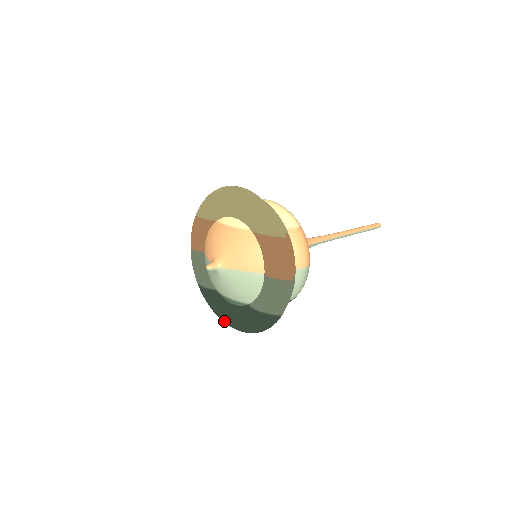
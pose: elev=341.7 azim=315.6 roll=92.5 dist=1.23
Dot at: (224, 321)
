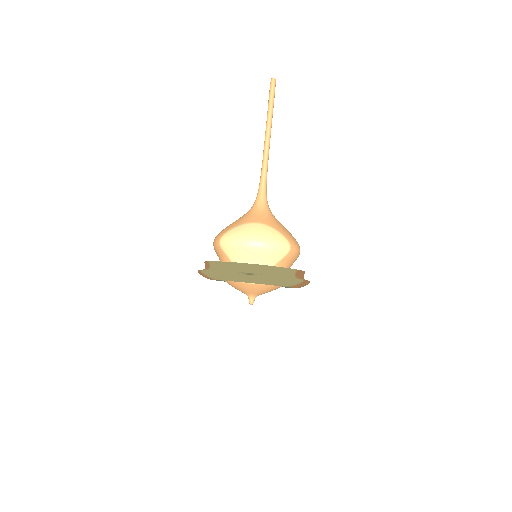
Dot at: occluded
